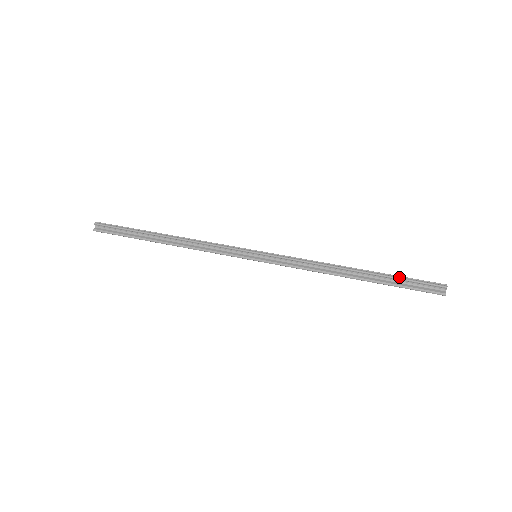
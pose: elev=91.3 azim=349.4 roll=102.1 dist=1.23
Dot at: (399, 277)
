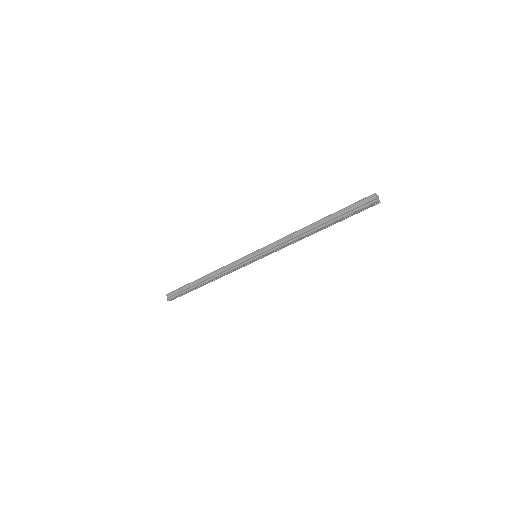
Dot at: (342, 210)
